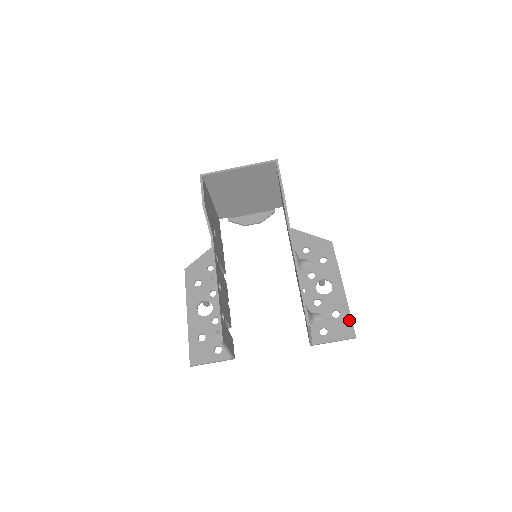
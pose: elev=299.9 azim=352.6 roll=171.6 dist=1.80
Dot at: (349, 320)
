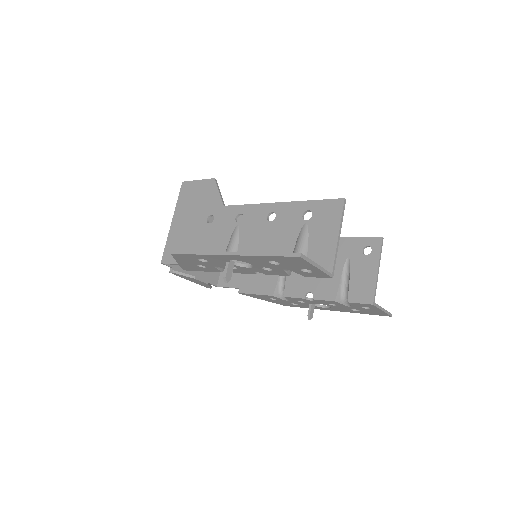
Dot at: occluded
